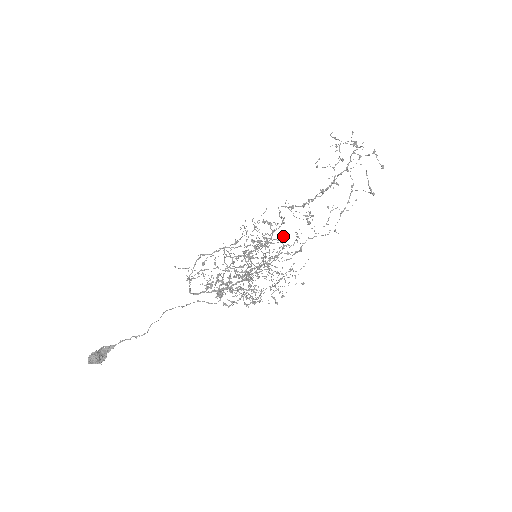
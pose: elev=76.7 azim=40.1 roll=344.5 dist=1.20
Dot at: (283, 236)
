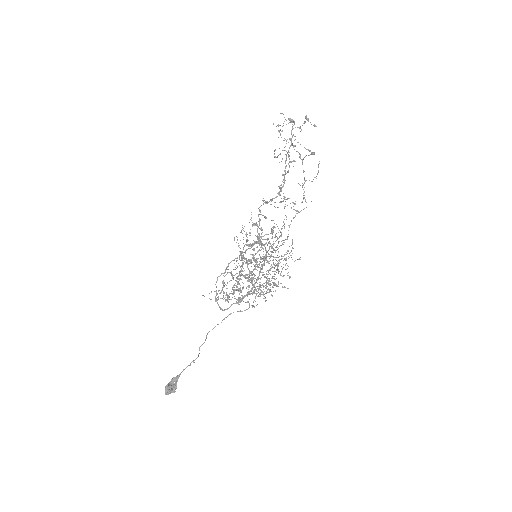
Dot at: (271, 228)
